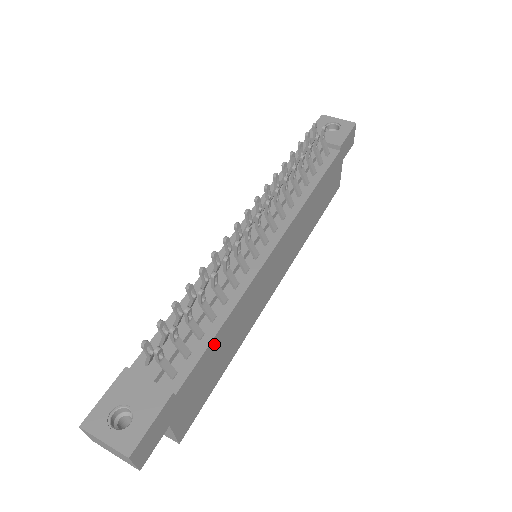
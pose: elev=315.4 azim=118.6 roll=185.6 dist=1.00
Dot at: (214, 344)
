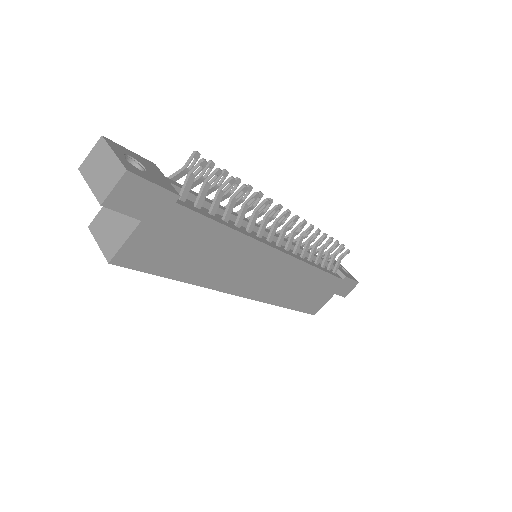
Dot at: (213, 229)
